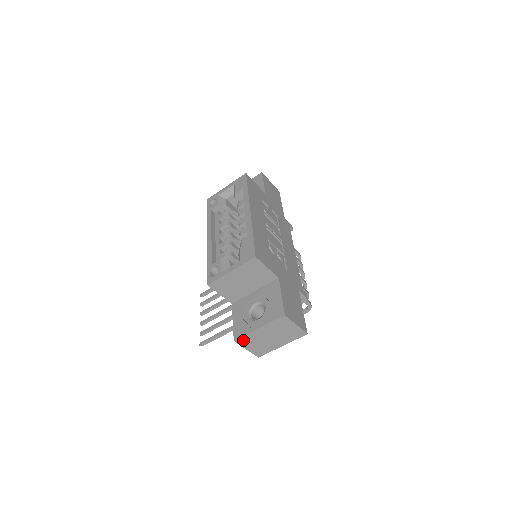
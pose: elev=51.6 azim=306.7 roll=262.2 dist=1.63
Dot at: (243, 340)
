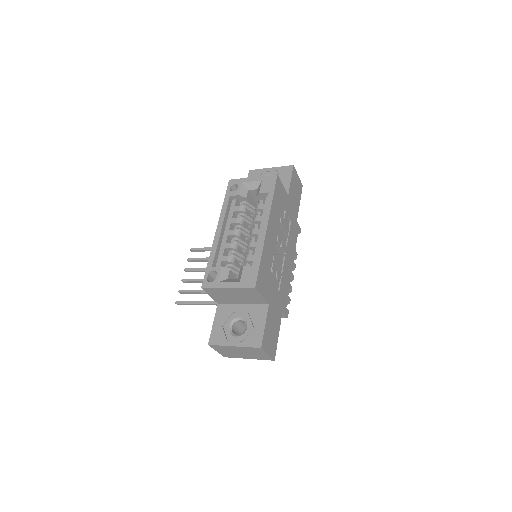
Dot at: (216, 347)
